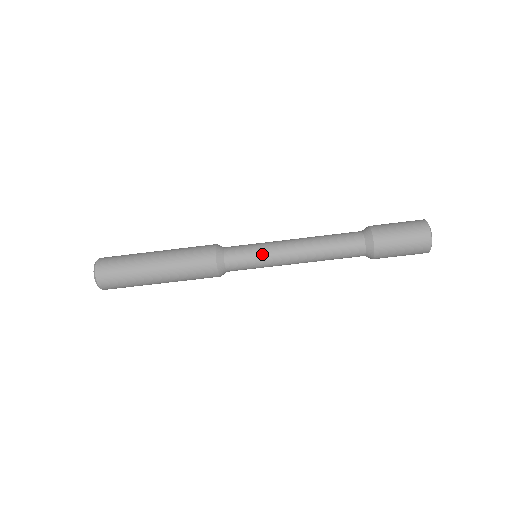
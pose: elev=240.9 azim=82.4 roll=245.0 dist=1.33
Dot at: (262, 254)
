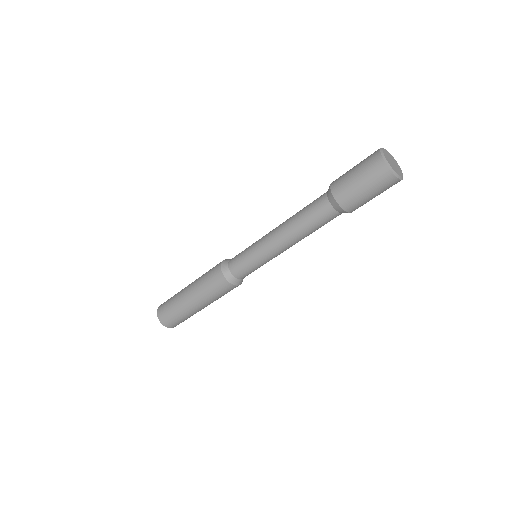
Dot at: (258, 260)
